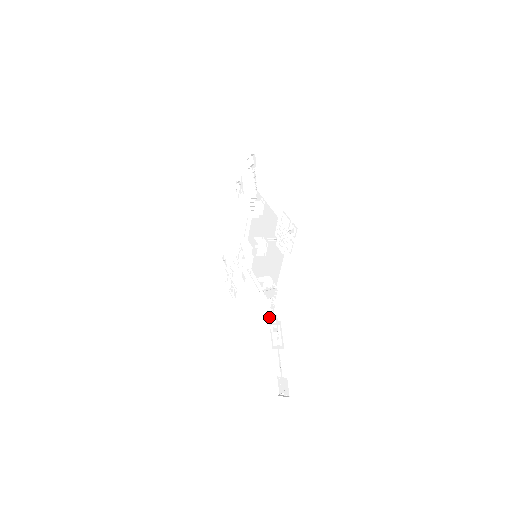
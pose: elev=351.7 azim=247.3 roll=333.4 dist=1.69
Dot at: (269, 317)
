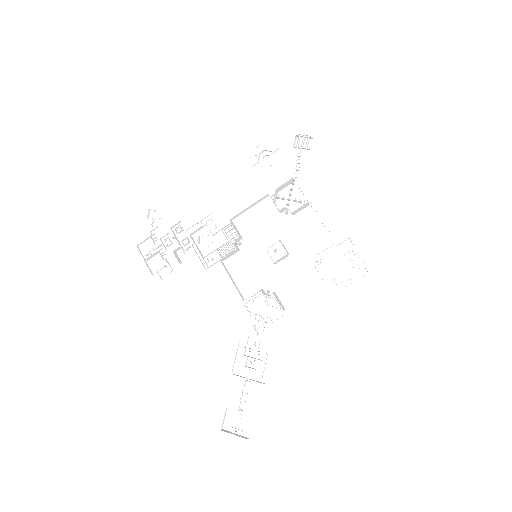
Dot at: (248, 337)
